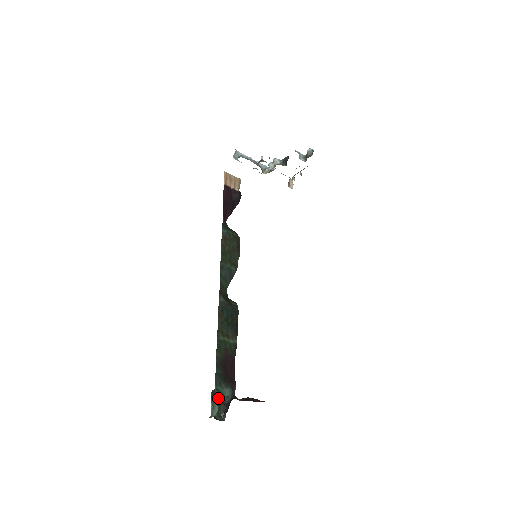
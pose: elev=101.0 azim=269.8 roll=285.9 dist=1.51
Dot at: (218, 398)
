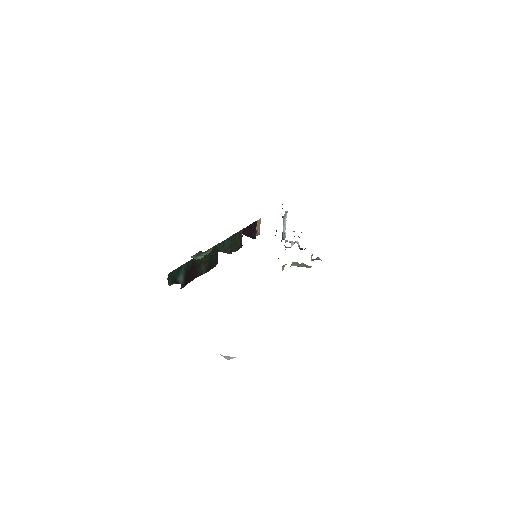
Dot at: (177, 272)
